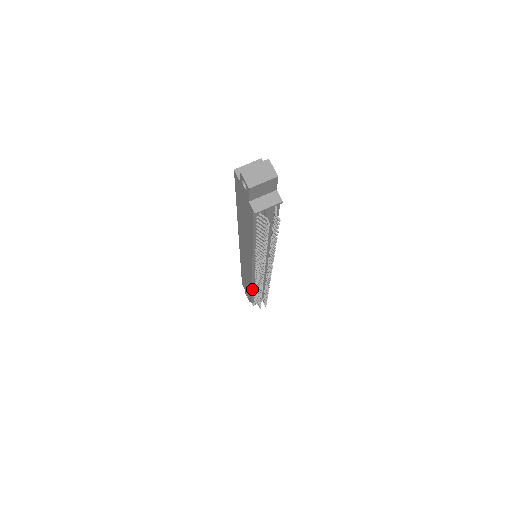
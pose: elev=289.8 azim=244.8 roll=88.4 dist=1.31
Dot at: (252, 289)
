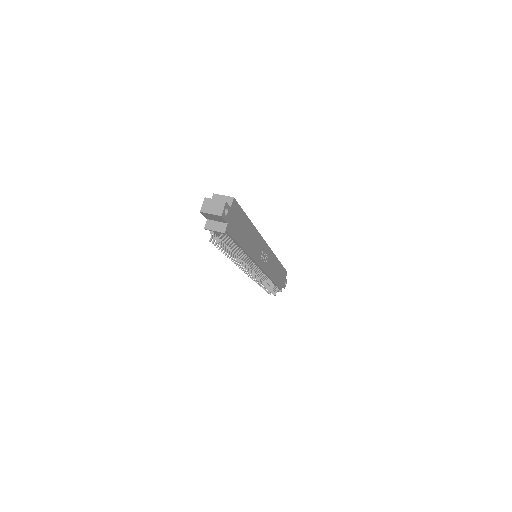
Dot at: occluded
